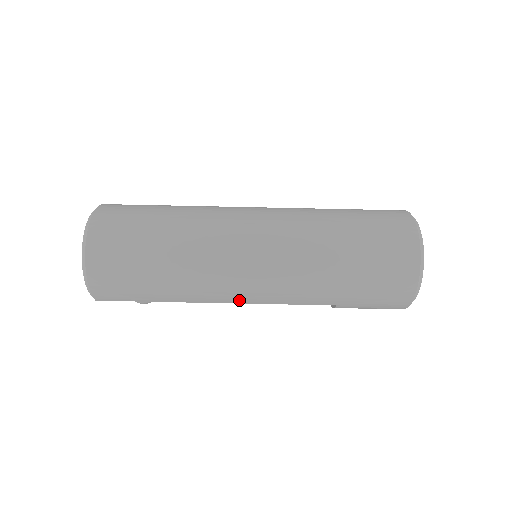
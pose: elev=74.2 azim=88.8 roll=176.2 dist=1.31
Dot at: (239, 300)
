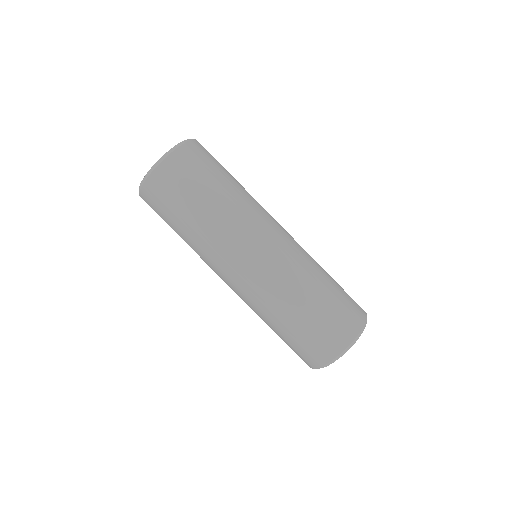
Dot at: occluded
